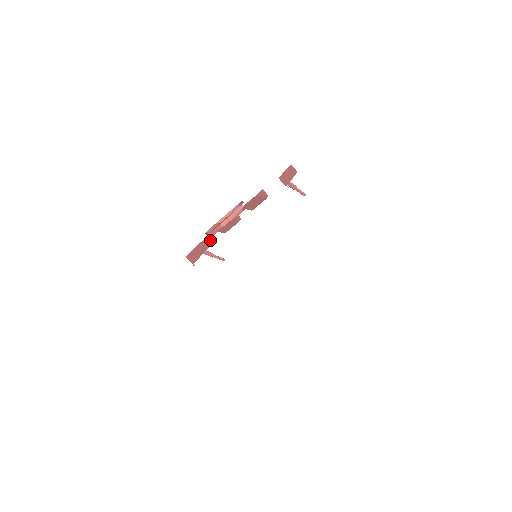
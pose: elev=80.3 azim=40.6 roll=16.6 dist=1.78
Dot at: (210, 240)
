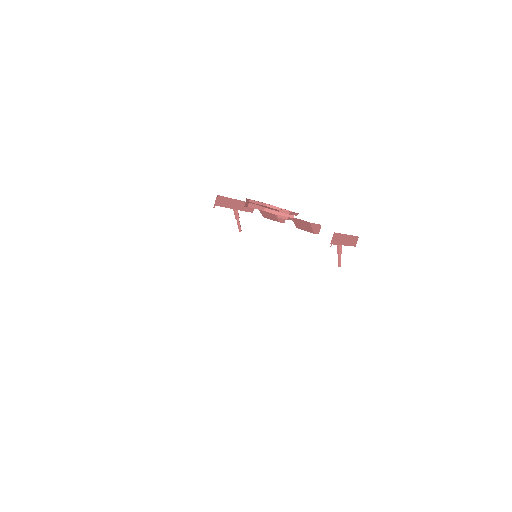
Dot at: (249, 207)
